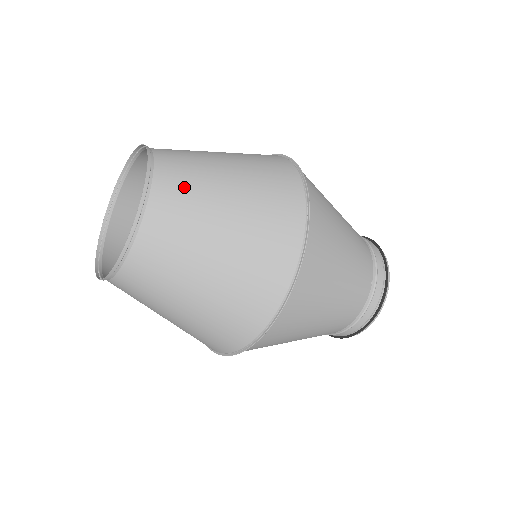
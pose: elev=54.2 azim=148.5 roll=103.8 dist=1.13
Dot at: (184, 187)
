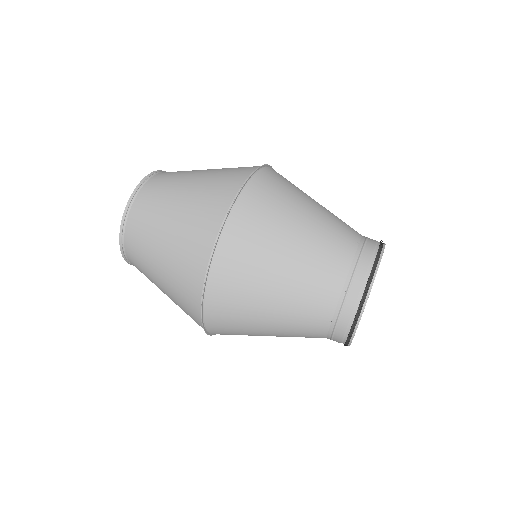
Dot at: (181, 171)
